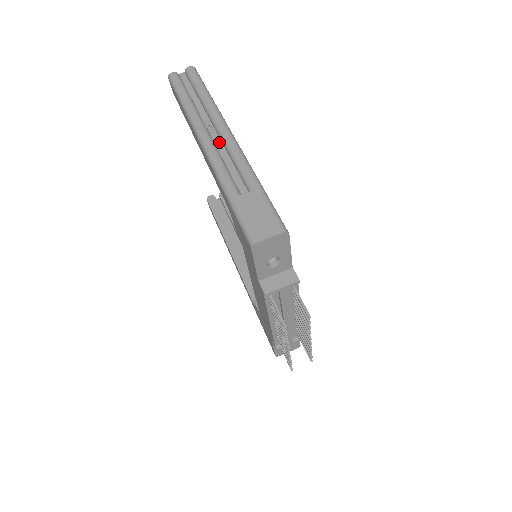
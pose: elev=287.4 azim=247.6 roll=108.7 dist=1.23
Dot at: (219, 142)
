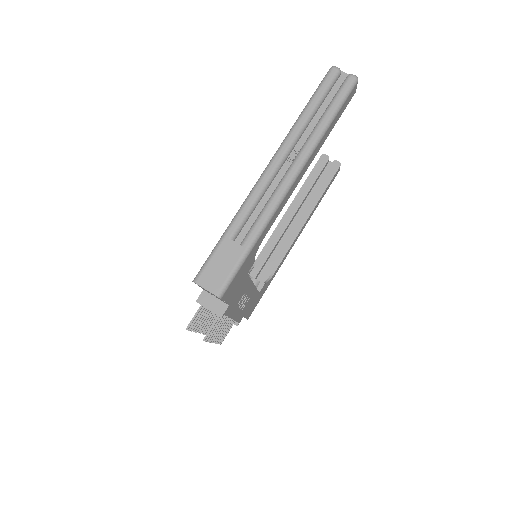
Dot at: (281, 177)
